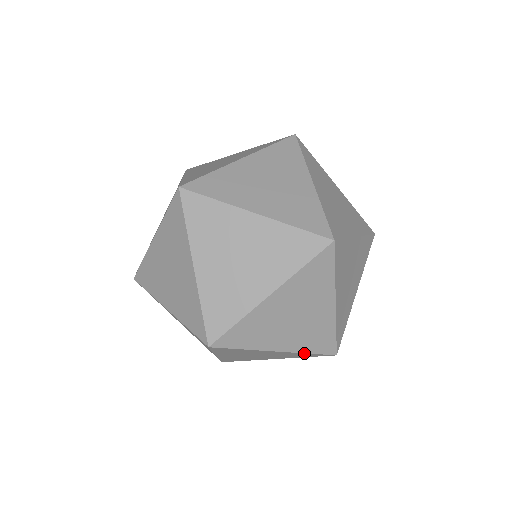
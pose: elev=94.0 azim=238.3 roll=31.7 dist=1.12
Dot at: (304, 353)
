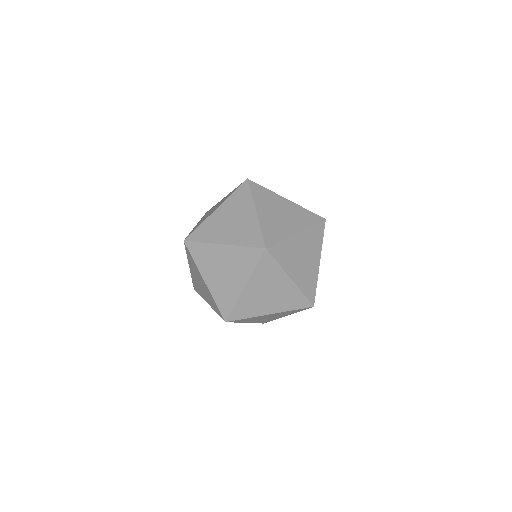
Dot at: (289, 311)
